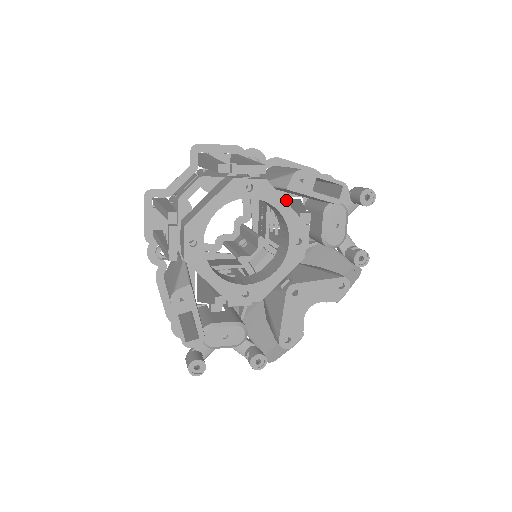
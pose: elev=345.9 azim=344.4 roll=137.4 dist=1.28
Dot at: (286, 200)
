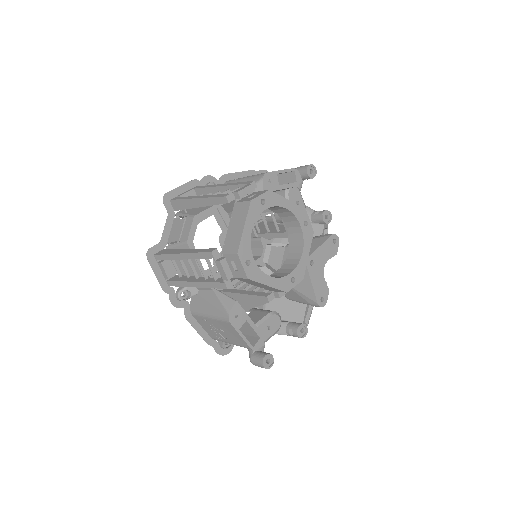
Dot at: occluded
